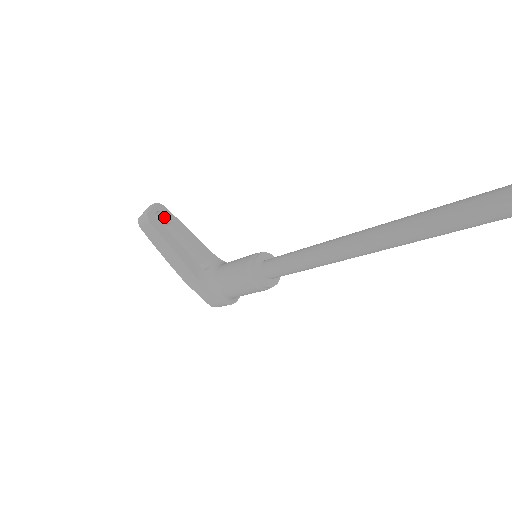
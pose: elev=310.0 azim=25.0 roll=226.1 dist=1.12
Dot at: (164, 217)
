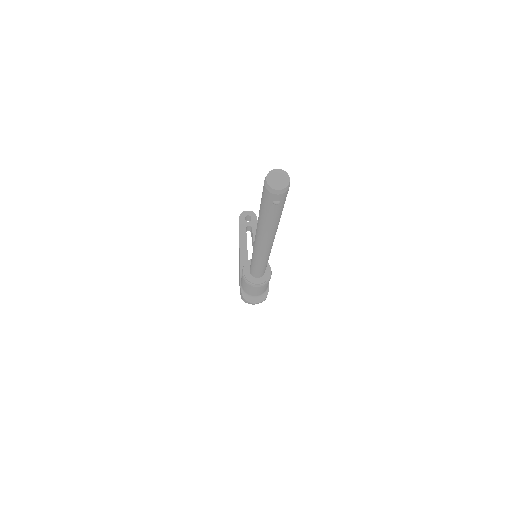
Dot at: (251, 221)
